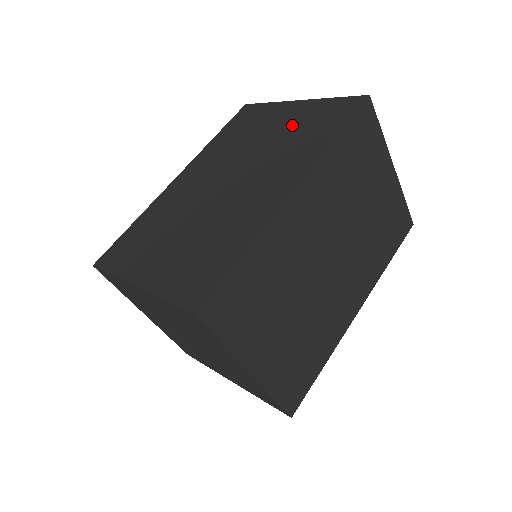
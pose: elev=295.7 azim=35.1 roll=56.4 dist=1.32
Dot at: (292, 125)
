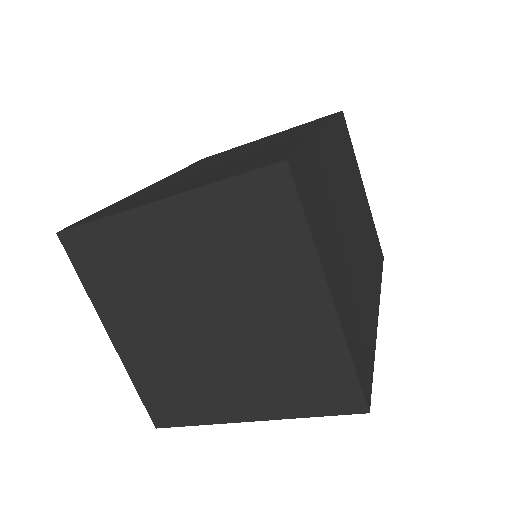
Dot at: occluded
